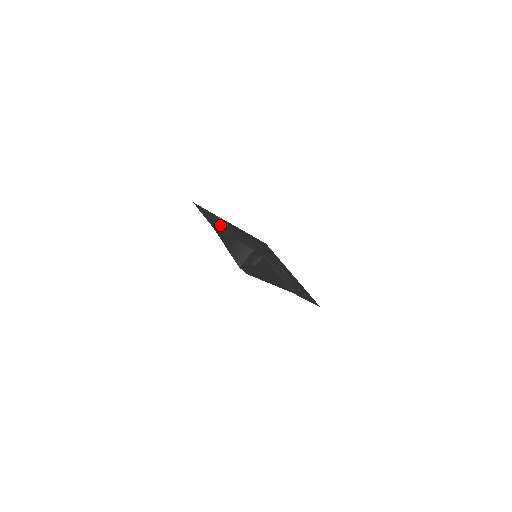
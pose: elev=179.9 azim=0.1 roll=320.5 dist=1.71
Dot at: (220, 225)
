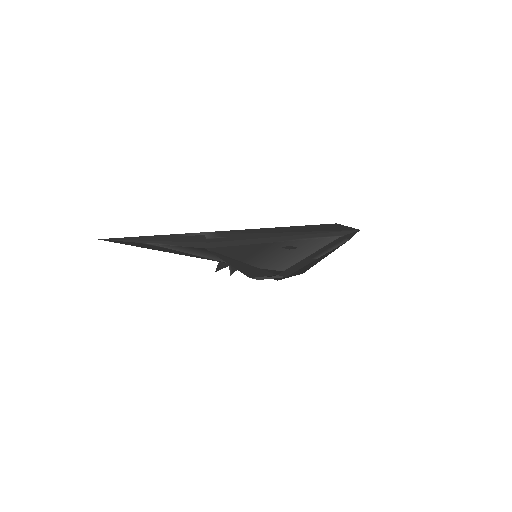
Dot at: (222, 239)
